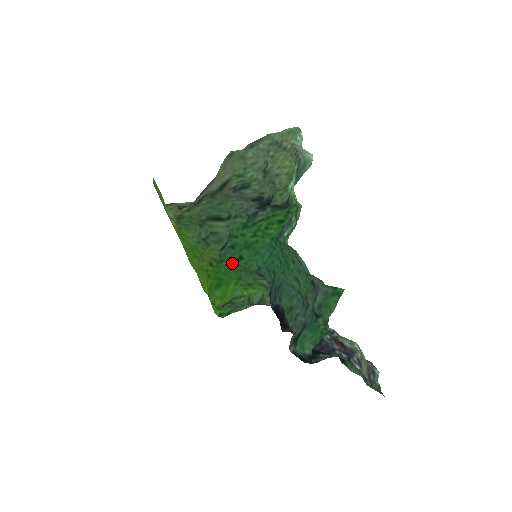
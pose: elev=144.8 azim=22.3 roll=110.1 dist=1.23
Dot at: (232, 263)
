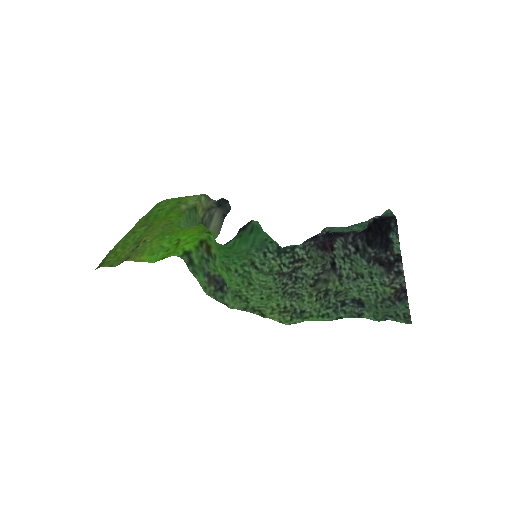
Dot at: (259, 229)
